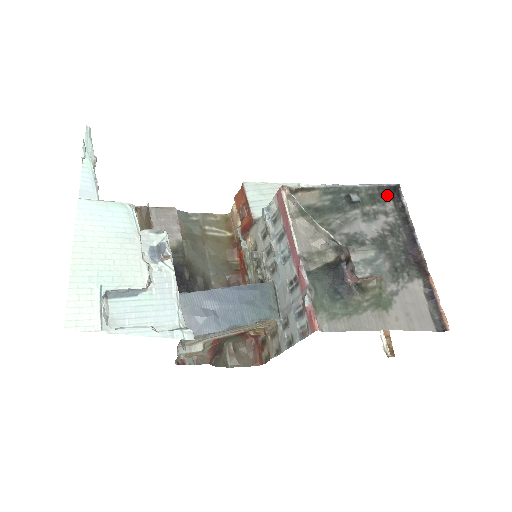
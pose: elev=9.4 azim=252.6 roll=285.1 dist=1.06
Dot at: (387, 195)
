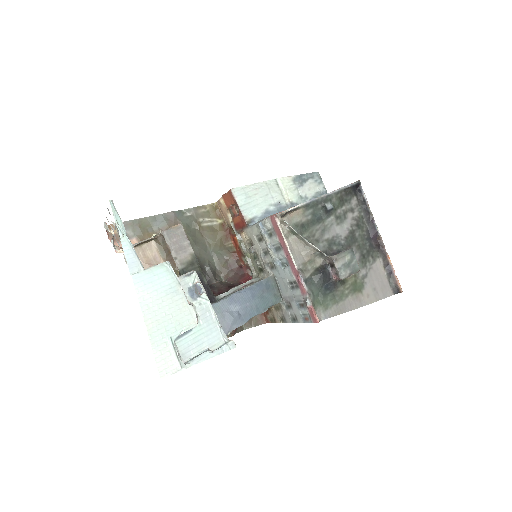
Dot at: (351, 193)
